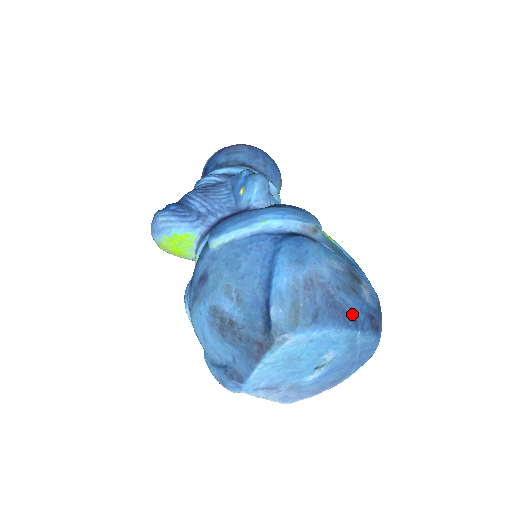
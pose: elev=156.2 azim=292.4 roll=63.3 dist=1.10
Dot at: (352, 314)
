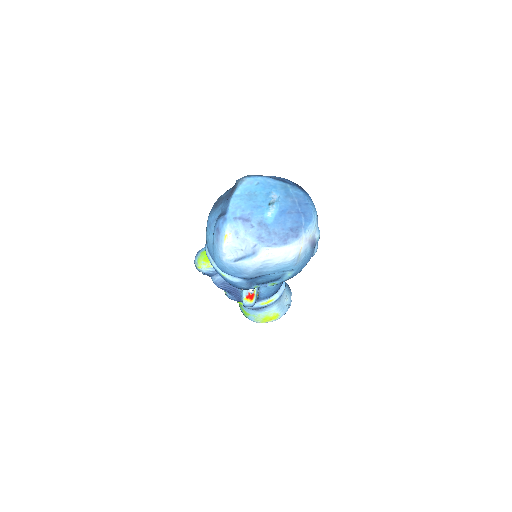
Dot at: (282, 180)
